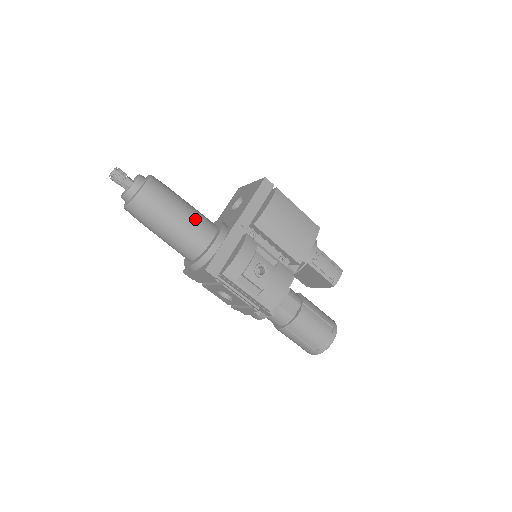
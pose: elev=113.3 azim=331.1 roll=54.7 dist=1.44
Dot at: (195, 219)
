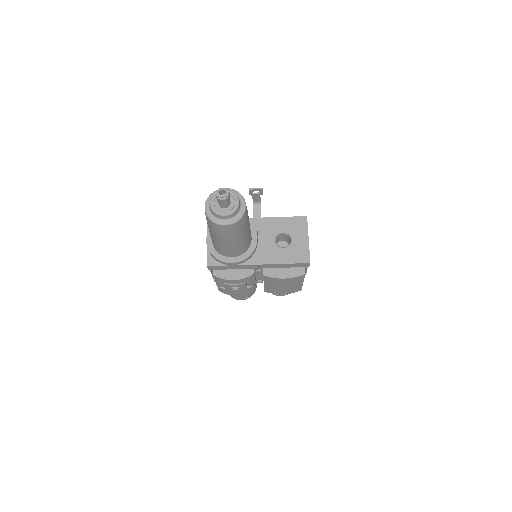
Dot at: (237, 247)
